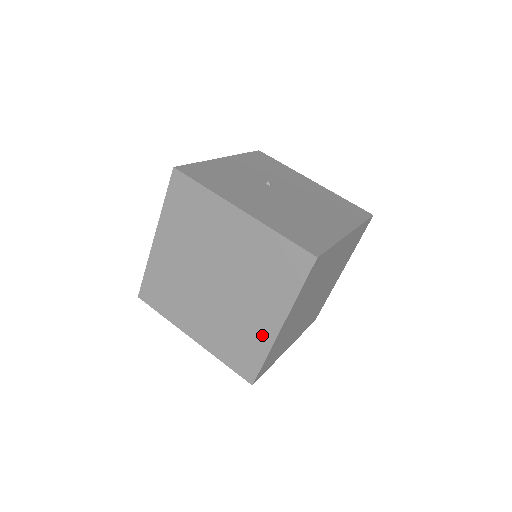
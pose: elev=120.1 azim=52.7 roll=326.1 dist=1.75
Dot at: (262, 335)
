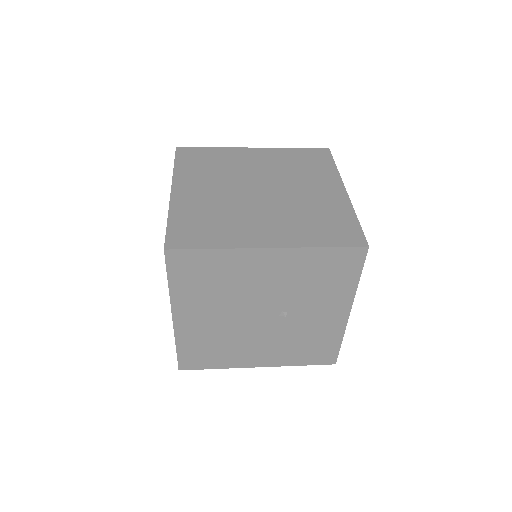
Dot at: (336, 203)
